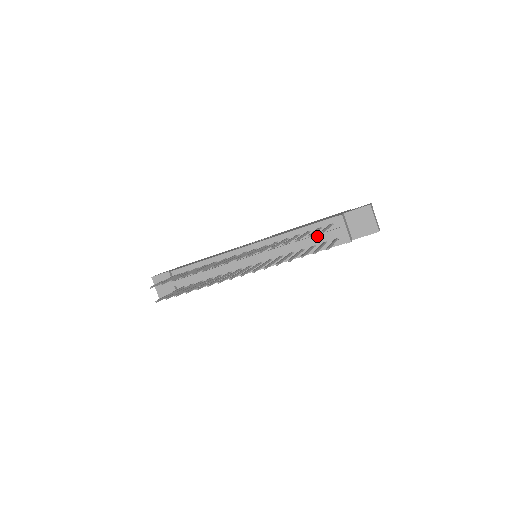
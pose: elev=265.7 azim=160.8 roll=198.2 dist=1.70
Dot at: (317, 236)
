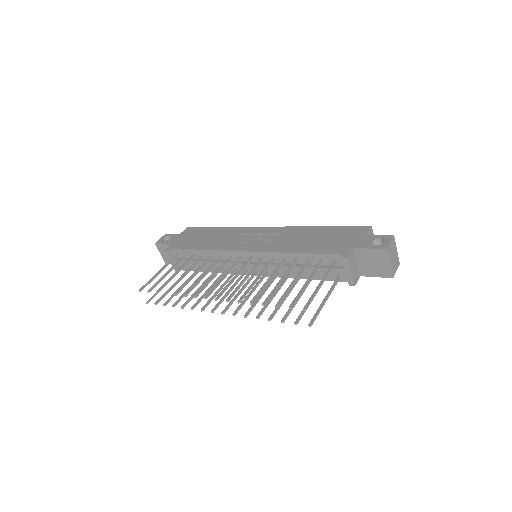
Dot at: occluded
